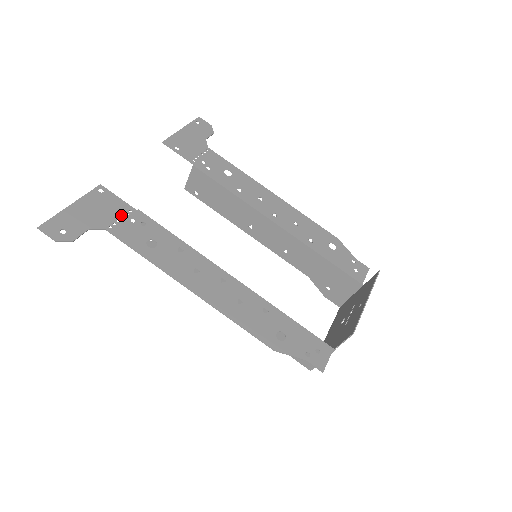
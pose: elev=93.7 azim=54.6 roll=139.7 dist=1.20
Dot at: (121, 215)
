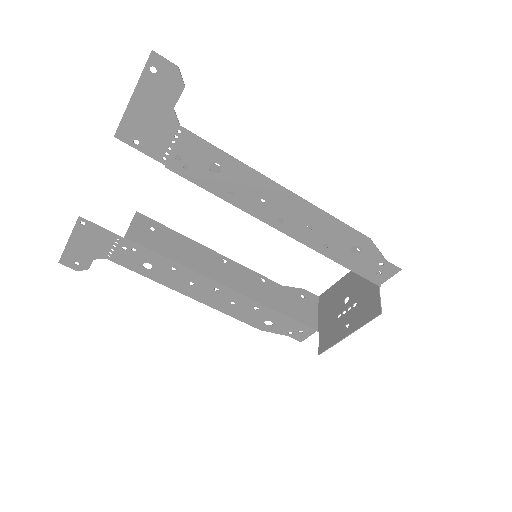
Dot at: (112, 245)
